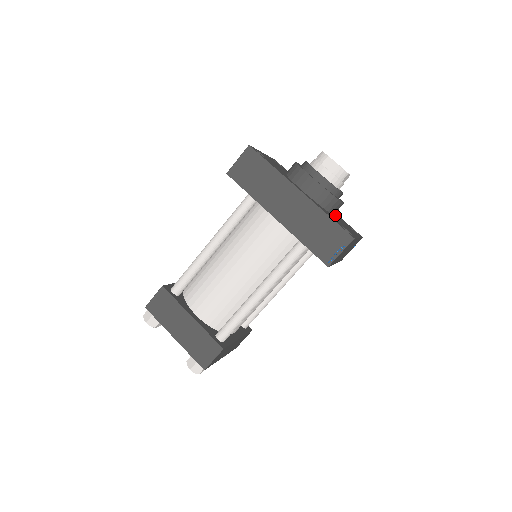
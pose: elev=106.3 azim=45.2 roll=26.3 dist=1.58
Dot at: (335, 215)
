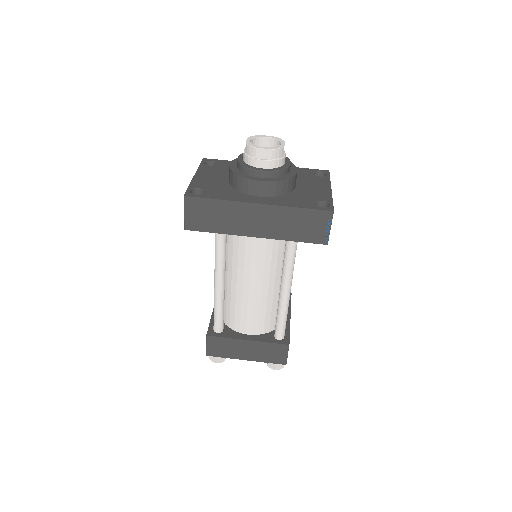
Dot at: occluded
